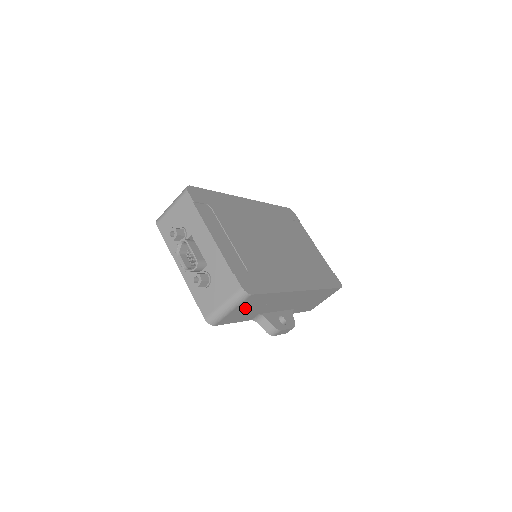
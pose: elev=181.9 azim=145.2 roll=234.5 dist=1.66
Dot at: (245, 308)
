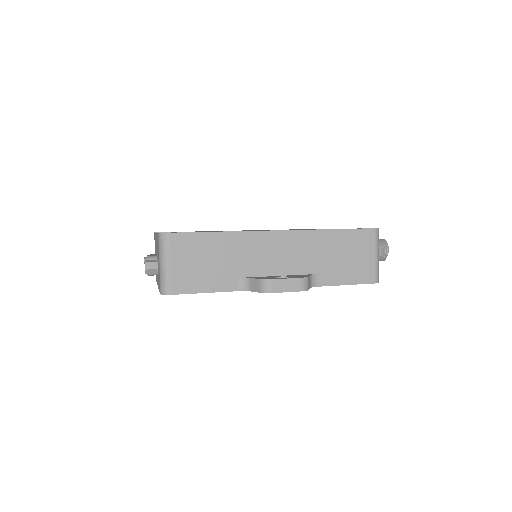
Dot at: (191, 261)
